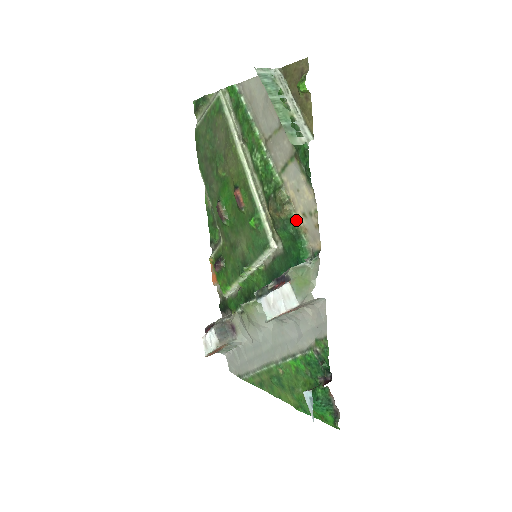
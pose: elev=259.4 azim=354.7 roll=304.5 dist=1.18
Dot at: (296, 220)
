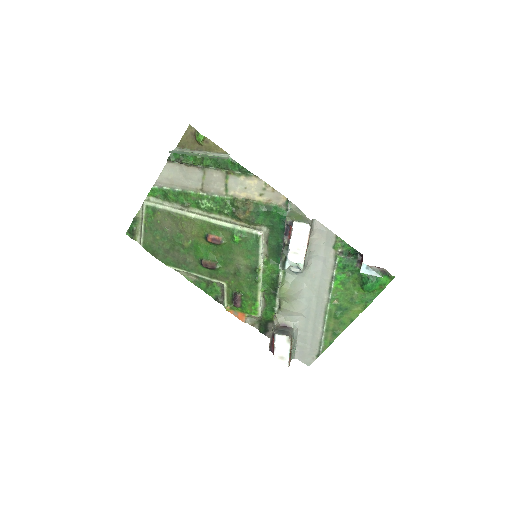
Dot at: (260, 203)
